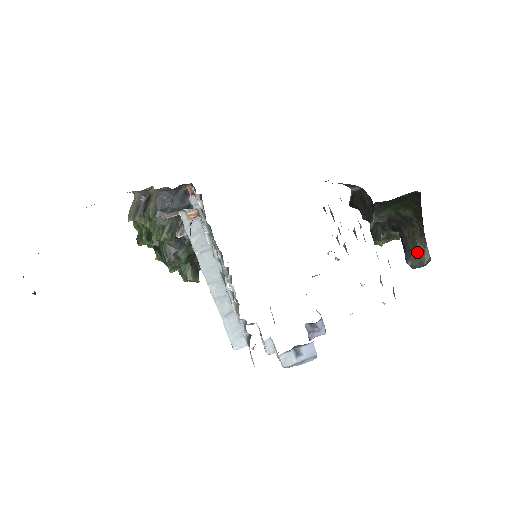
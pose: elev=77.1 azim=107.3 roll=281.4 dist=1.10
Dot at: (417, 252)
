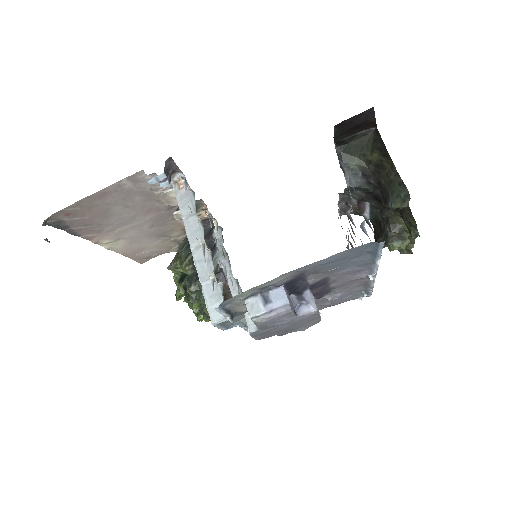
Dot at: (393, 189)
